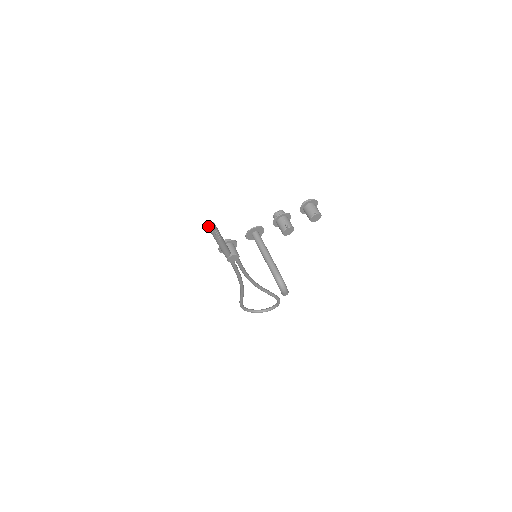
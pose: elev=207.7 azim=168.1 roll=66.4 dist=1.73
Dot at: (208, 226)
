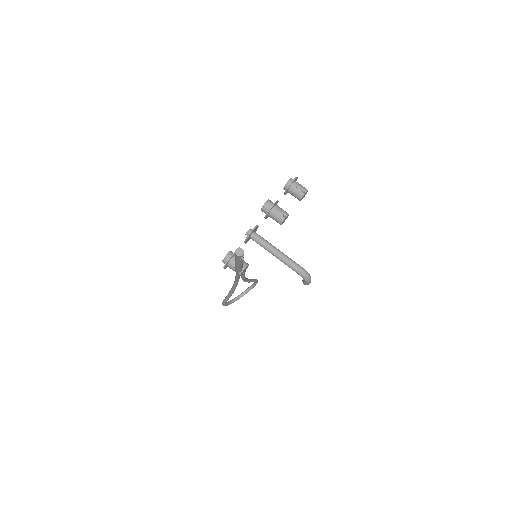
Dot at: (237, 254)
